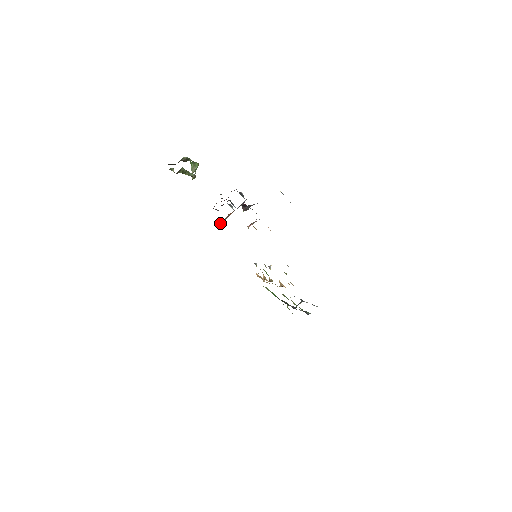
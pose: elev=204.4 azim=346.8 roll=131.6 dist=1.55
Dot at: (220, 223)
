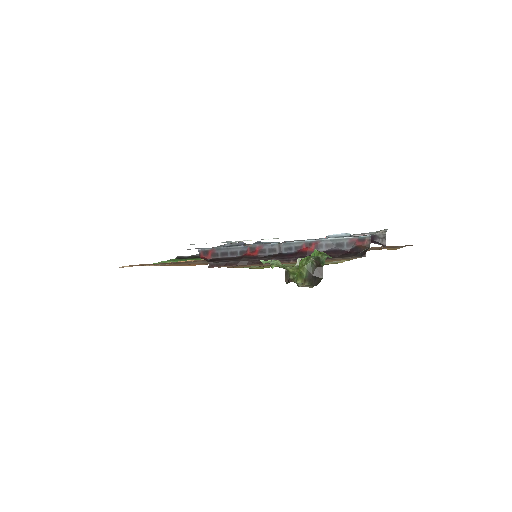
Dot at: occluded
